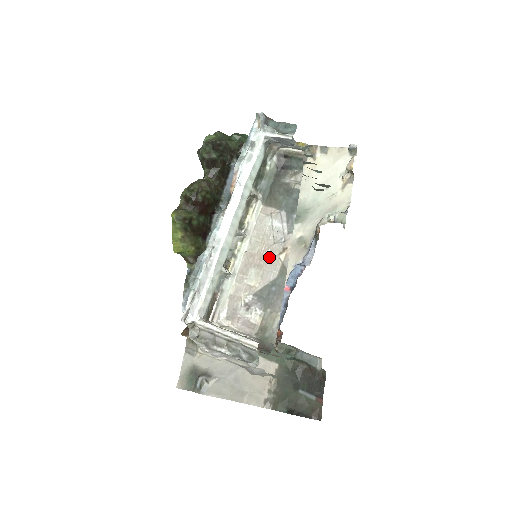
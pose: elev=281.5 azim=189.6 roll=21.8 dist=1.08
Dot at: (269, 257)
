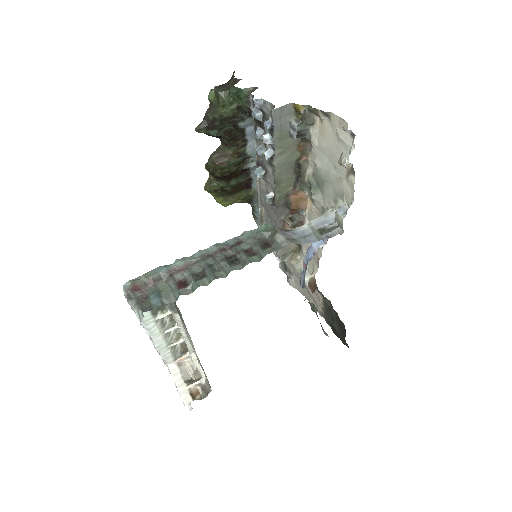
Dot at: (193, 347)
